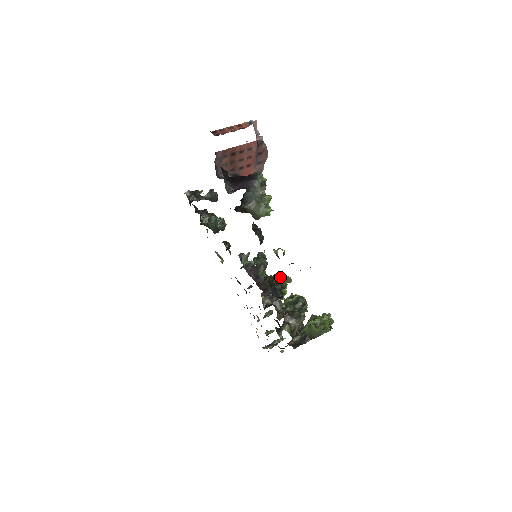
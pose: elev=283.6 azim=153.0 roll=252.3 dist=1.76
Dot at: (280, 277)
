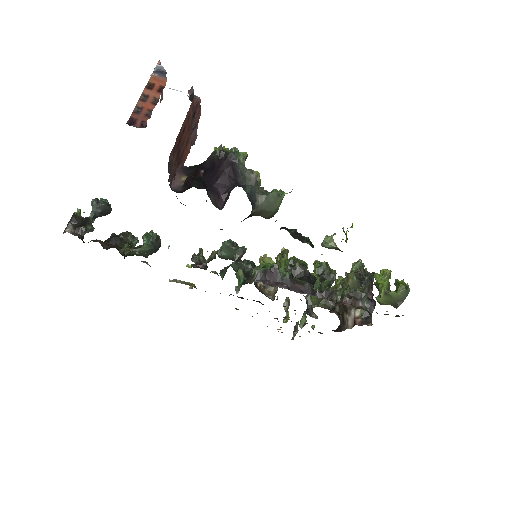
Dot at: (295, 260)
